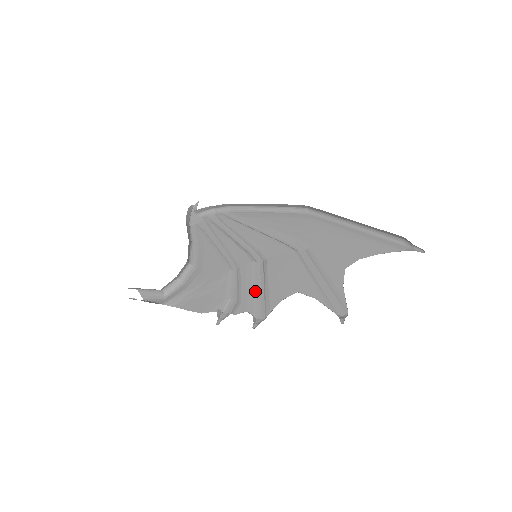
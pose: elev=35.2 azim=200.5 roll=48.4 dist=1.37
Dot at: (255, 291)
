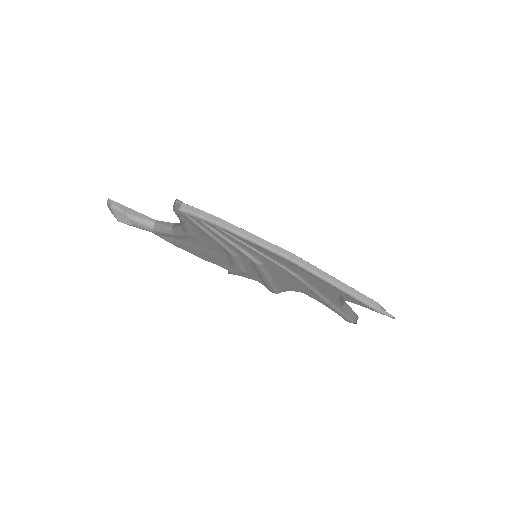
Dot at: (260, 275)
